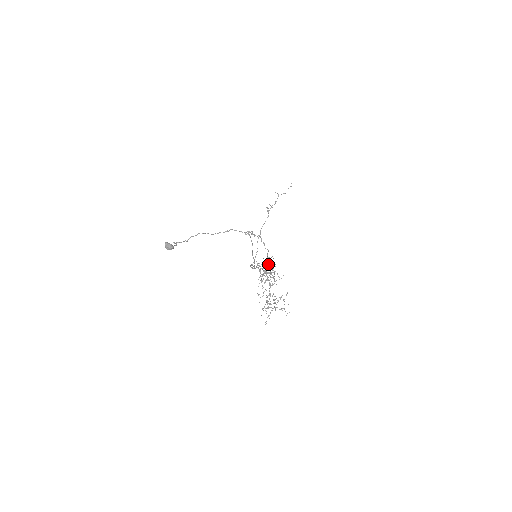
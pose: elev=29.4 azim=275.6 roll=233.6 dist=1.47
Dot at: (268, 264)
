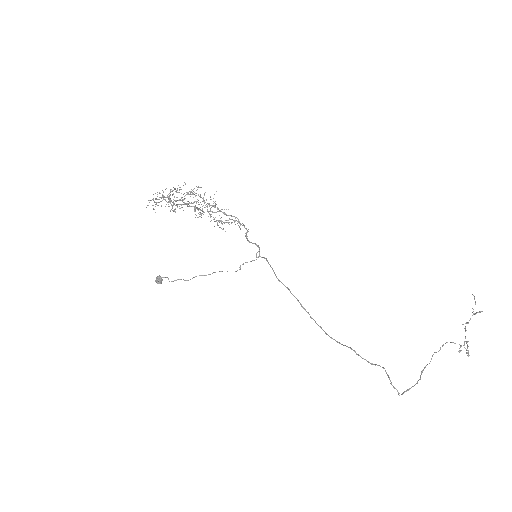
Dot at: occluded
